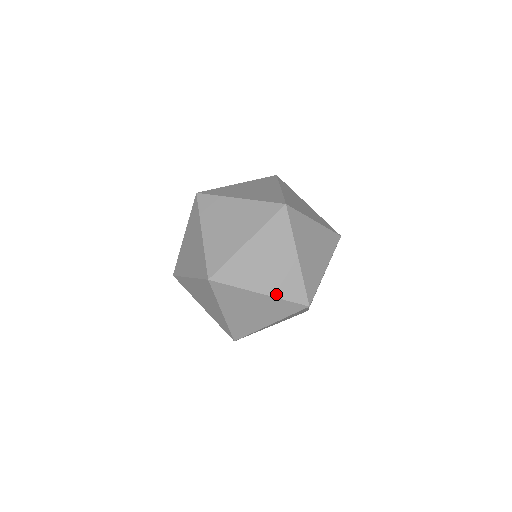
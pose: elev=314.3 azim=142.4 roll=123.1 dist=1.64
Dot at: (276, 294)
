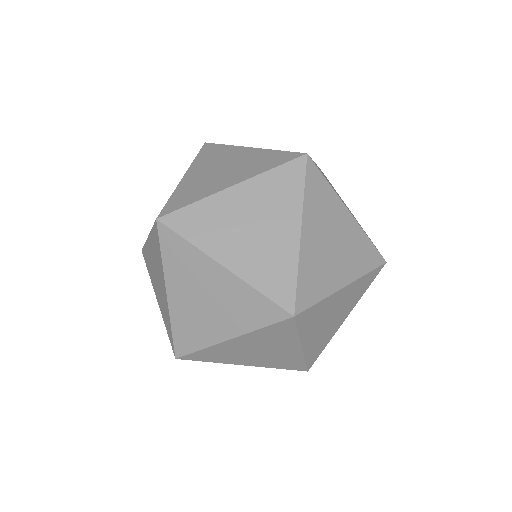
Dot at: (357, 274)
